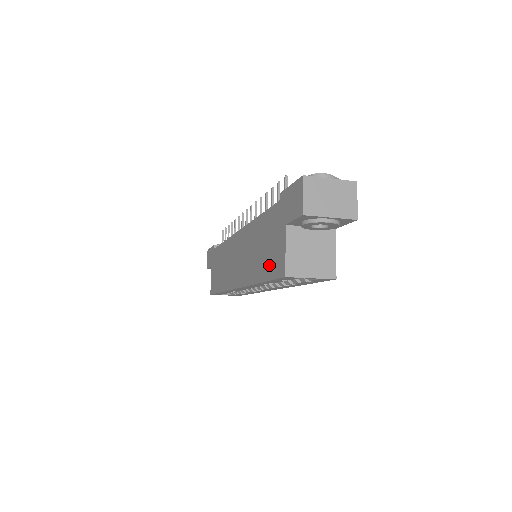
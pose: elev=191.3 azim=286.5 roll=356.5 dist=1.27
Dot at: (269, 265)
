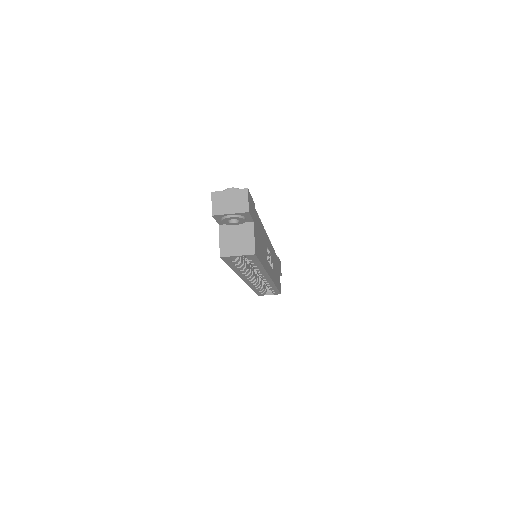
Dot at: occluded
